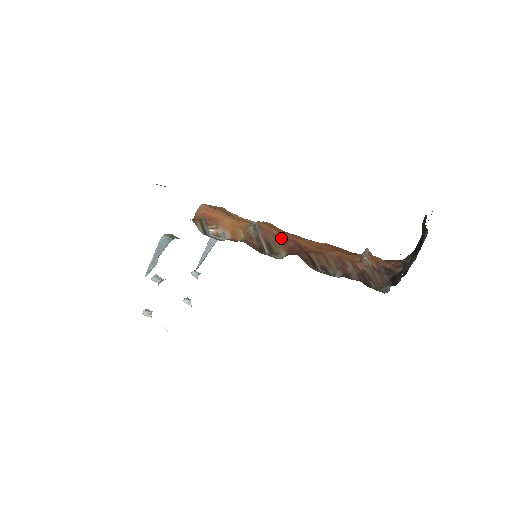
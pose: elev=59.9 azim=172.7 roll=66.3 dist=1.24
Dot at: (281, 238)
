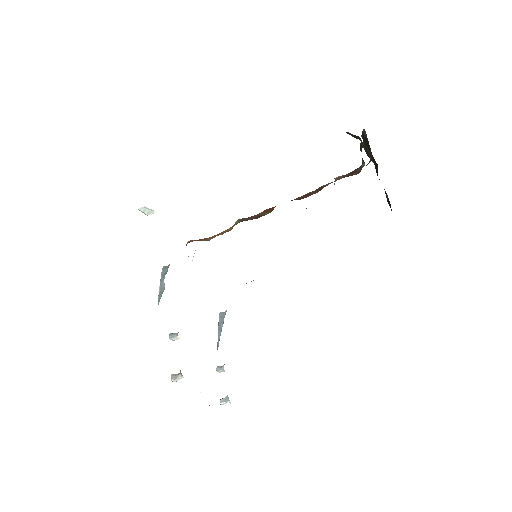
Dot at: (264, 211)
